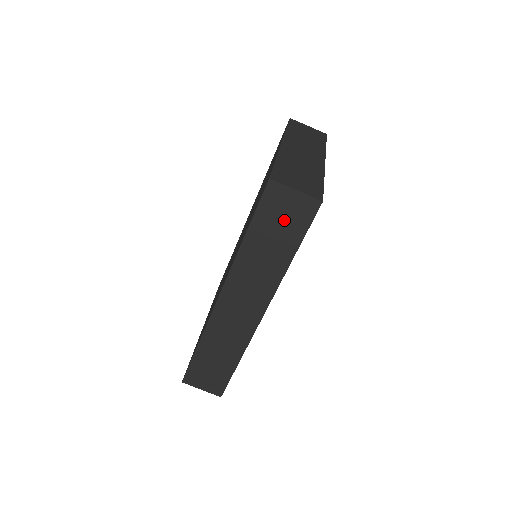
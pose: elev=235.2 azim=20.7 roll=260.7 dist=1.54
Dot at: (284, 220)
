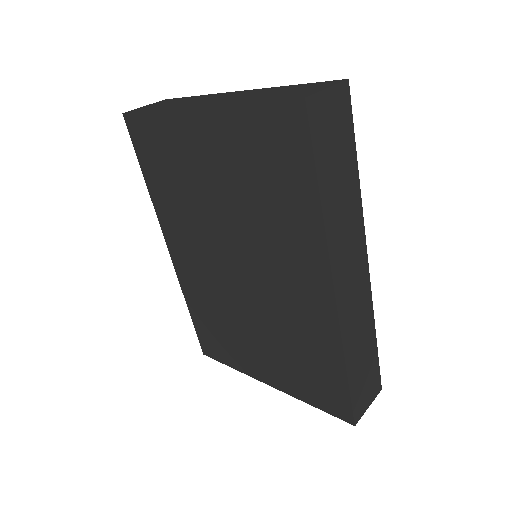
Dot at: (335, 135)
